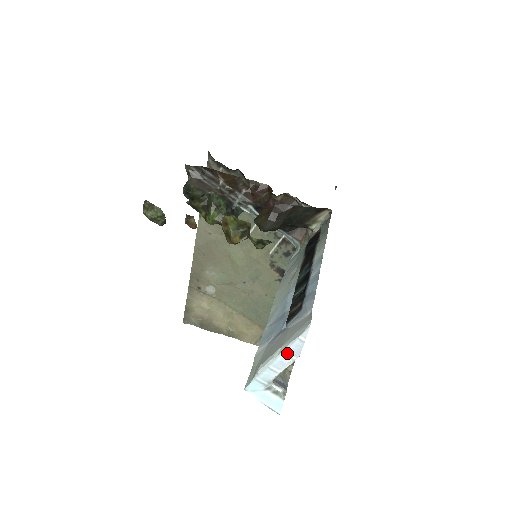
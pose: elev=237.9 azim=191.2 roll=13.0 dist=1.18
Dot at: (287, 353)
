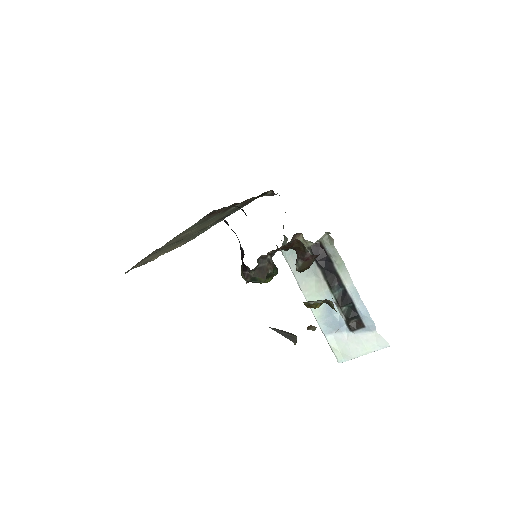
Dot at: (371, 352)
